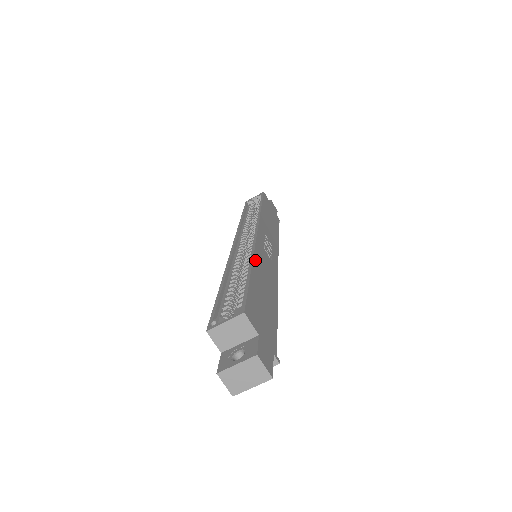
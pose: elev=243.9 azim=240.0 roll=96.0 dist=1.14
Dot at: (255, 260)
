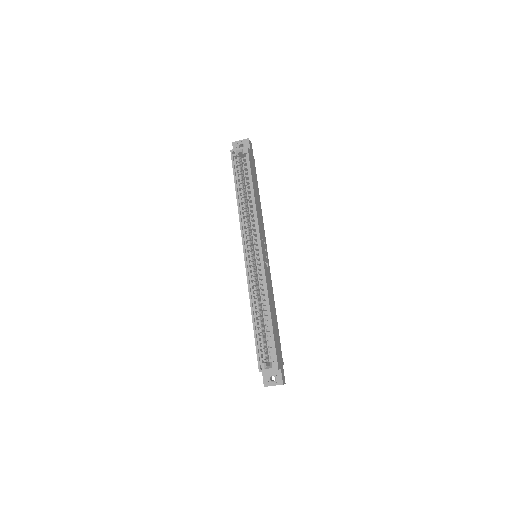
Dot at: (269, 301)
